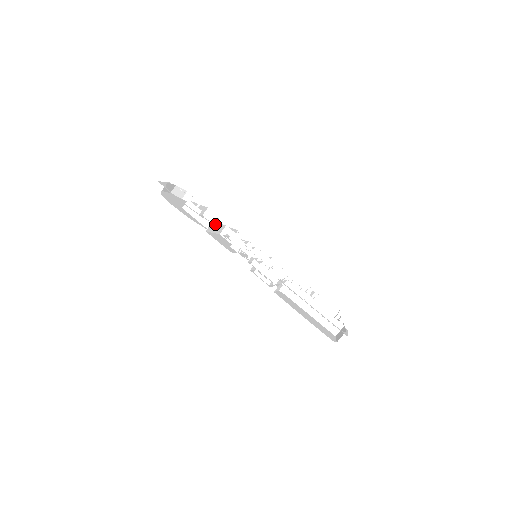
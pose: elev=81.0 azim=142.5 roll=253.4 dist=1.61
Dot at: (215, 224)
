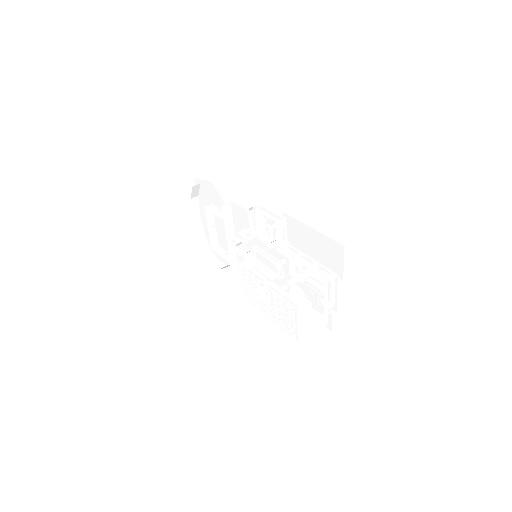
Dot at: (230, 212)
